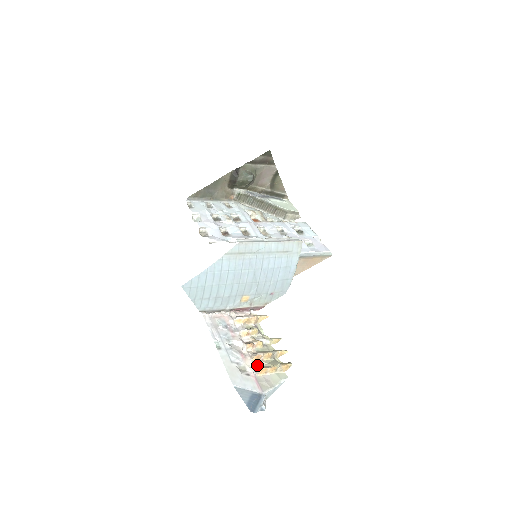
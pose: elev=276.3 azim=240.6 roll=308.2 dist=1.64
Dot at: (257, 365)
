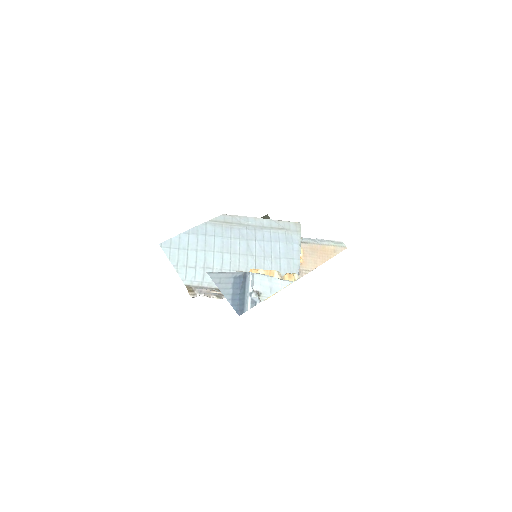
Dot at: occluded
